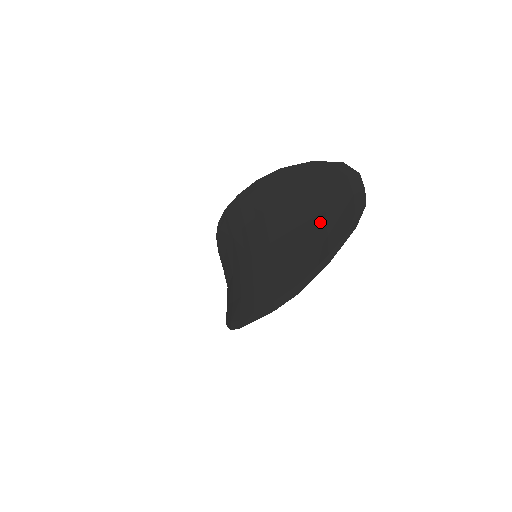
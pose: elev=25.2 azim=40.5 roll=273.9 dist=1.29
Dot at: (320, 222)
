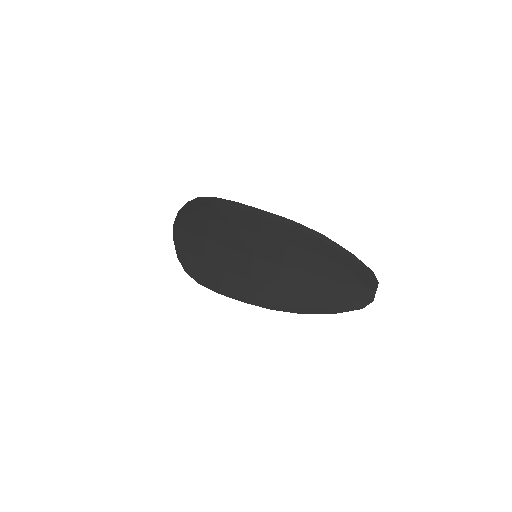
Dot at: (337, 286)
